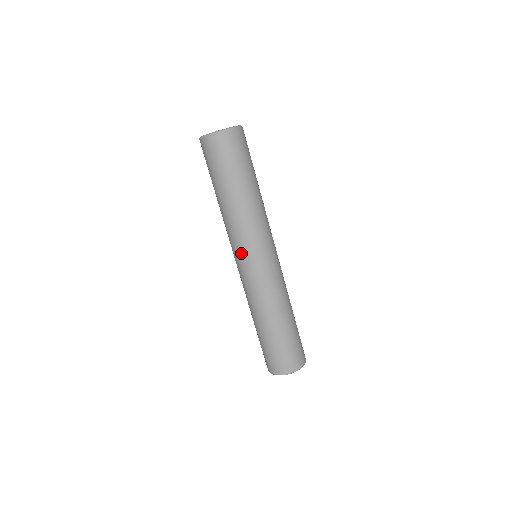
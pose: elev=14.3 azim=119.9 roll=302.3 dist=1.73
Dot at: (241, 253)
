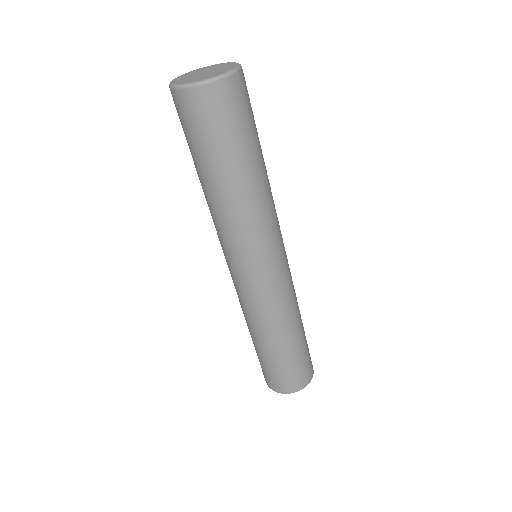
Dot at: occluded
